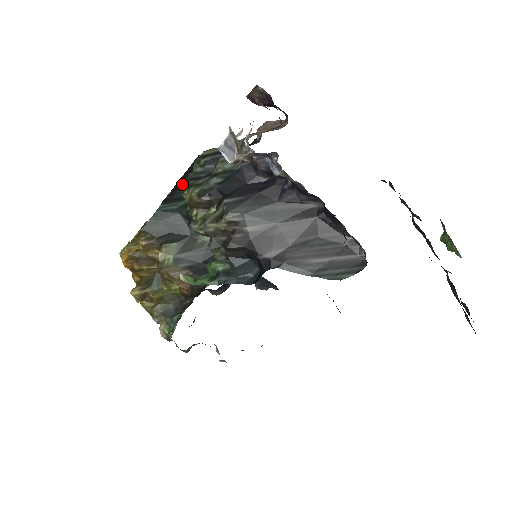
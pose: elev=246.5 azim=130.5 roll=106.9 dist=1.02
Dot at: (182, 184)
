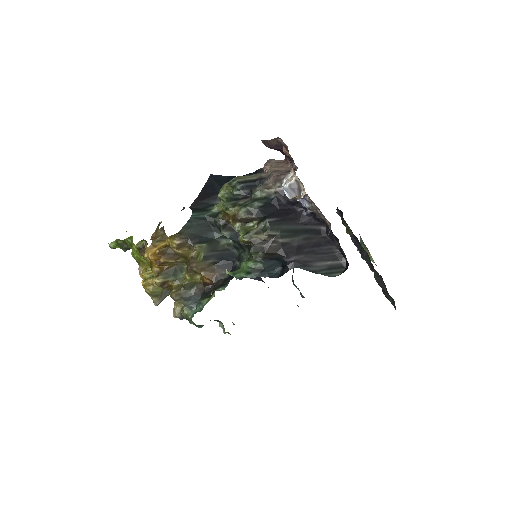
Dot at: (226, 202)
